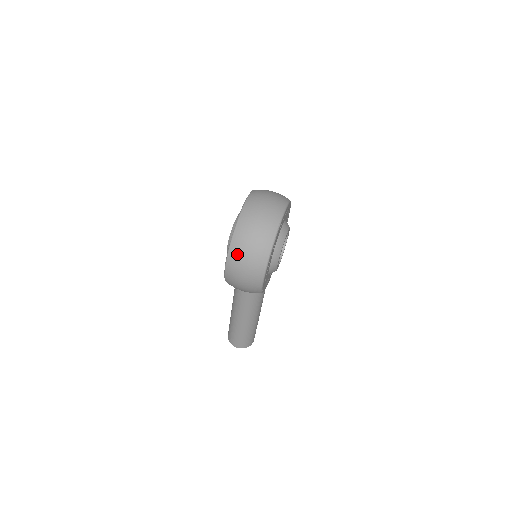
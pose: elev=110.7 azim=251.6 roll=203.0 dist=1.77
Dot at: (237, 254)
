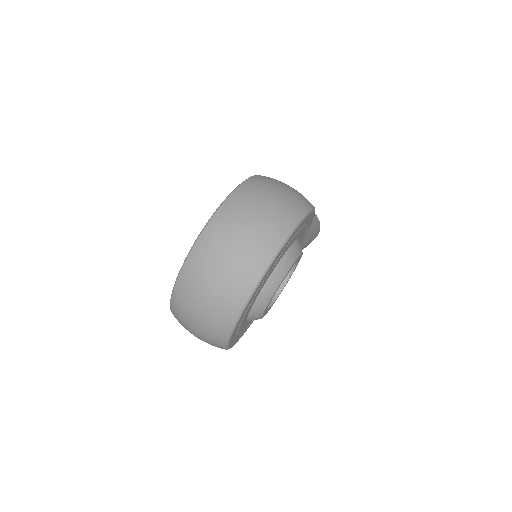
Dot at: occluded
